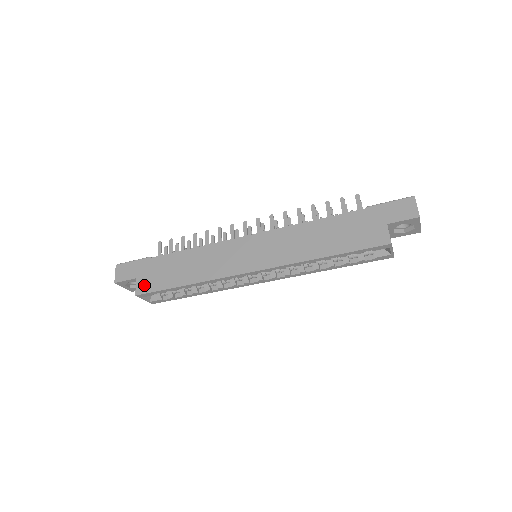
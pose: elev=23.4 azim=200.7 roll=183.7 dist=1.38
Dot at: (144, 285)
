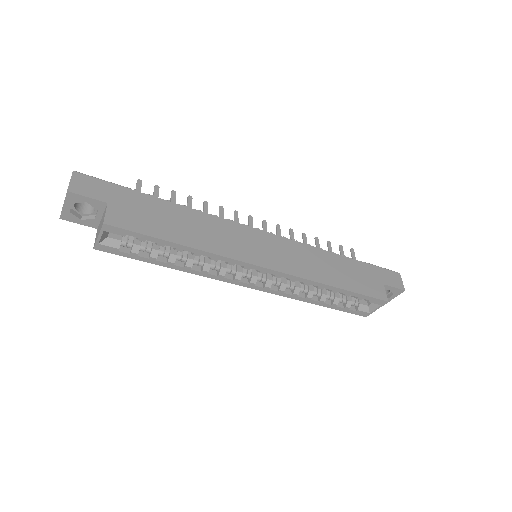
Dot at: (120, 217)
